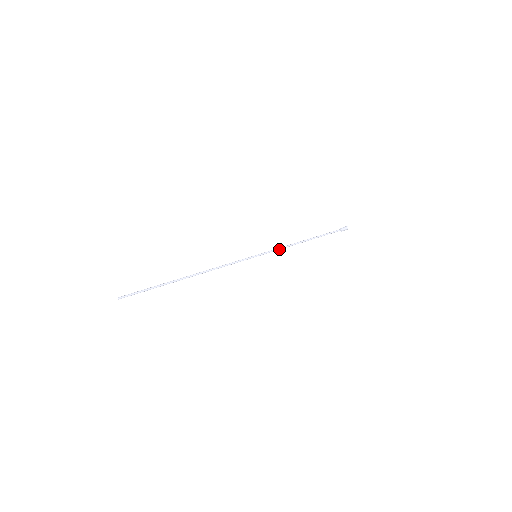
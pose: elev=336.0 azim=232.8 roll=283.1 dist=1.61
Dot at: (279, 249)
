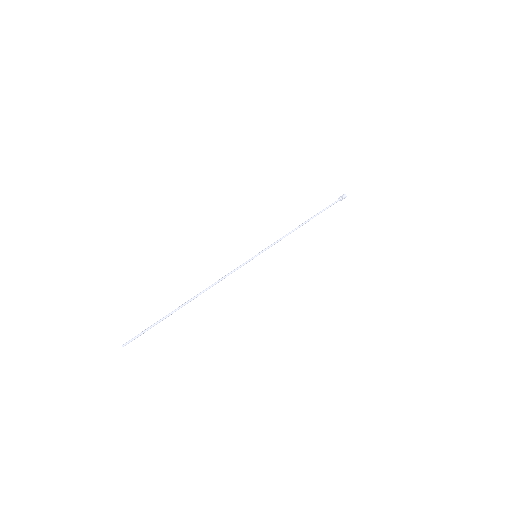
Dot at: occluded
